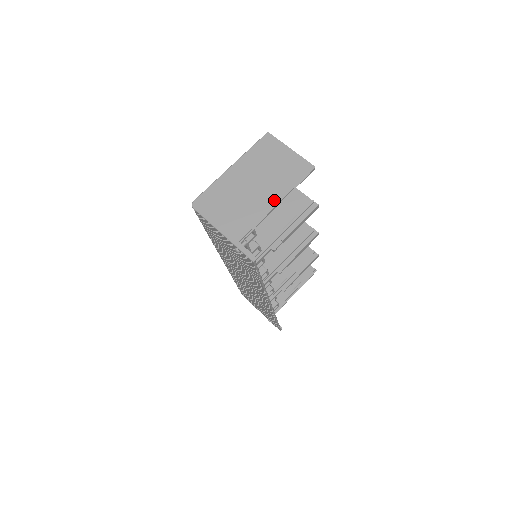
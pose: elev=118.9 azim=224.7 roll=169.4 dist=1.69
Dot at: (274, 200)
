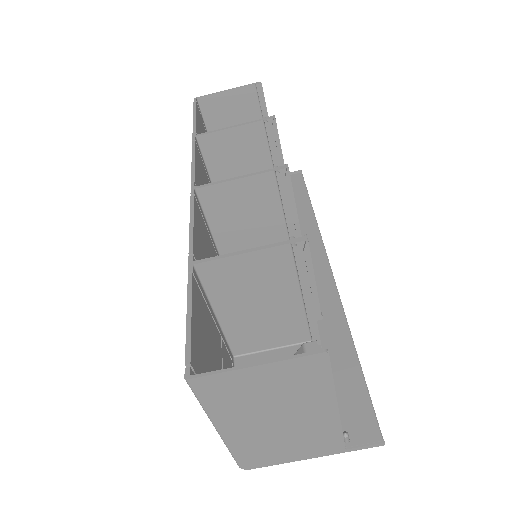
Dot at: (327, 410)
